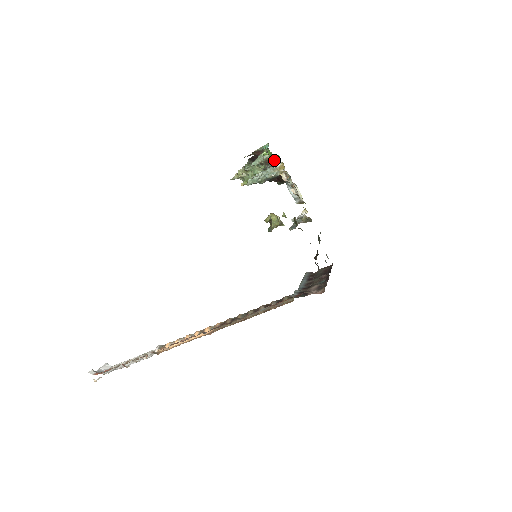
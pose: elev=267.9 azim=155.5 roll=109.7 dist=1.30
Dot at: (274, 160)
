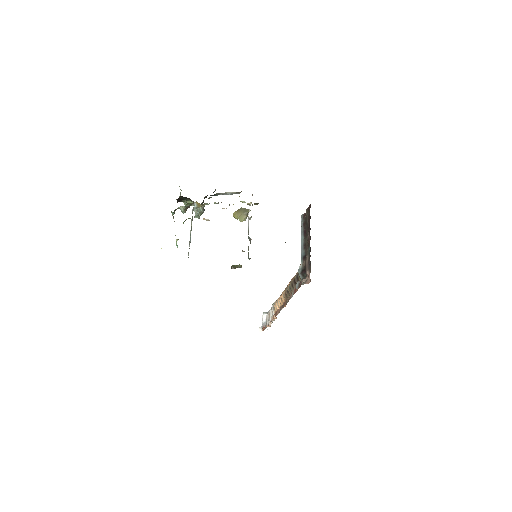
Dot at: occluded
